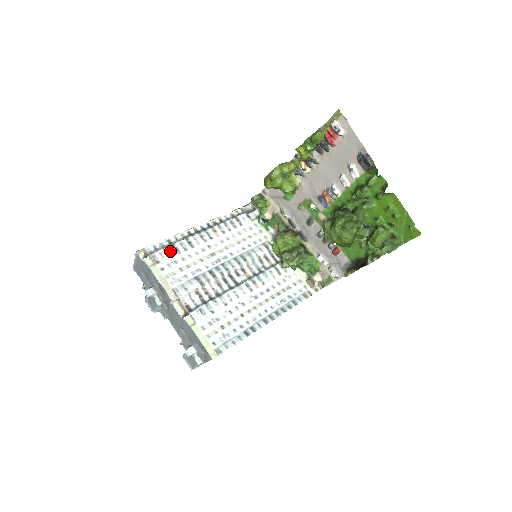
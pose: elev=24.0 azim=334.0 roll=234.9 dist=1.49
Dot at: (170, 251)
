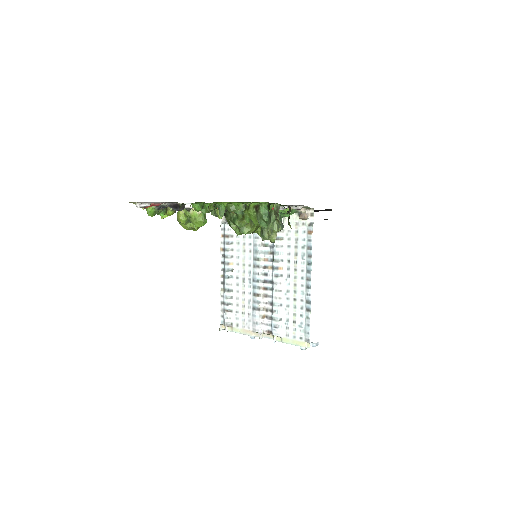
Dot at: (228, 310)
